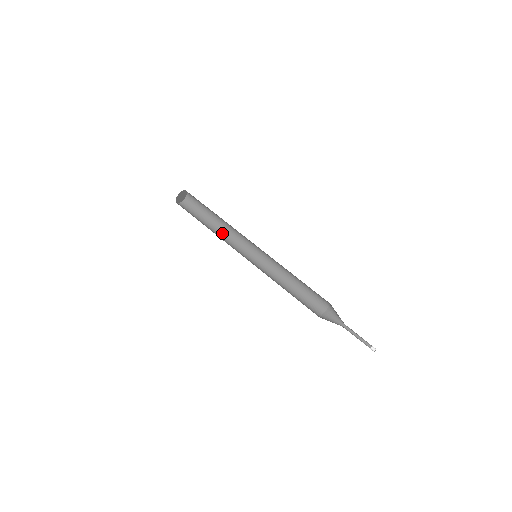
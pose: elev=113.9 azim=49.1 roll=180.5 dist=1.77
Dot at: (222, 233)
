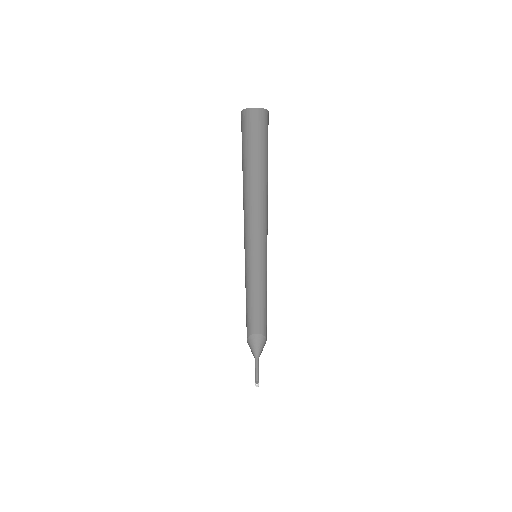
Dot at: (248, 195)
